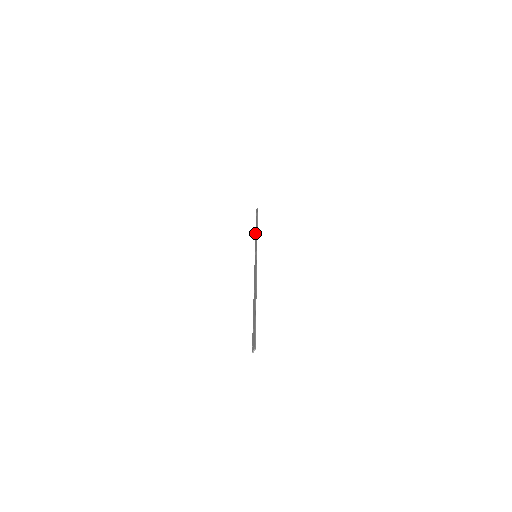
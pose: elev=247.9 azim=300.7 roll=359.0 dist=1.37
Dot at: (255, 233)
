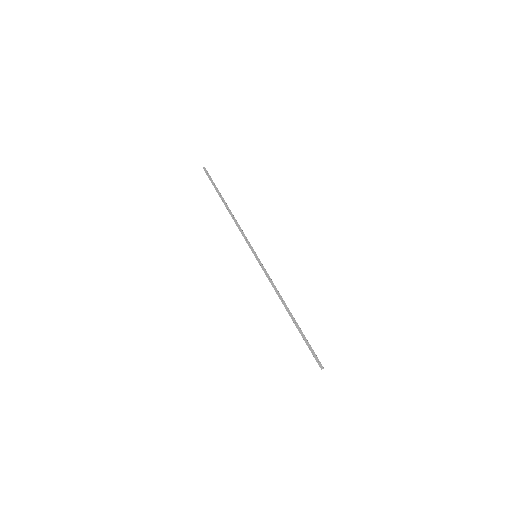
Dot at: (231, 216)
